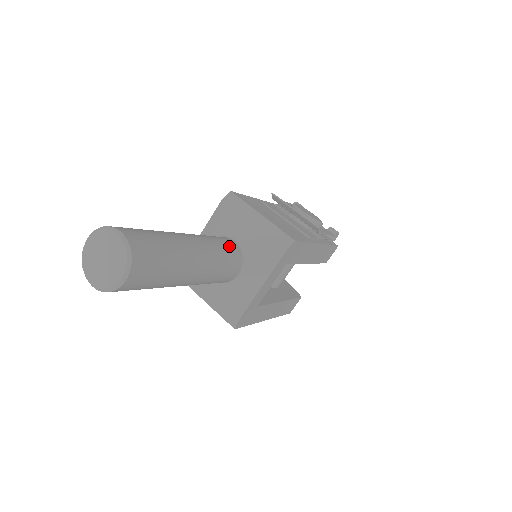
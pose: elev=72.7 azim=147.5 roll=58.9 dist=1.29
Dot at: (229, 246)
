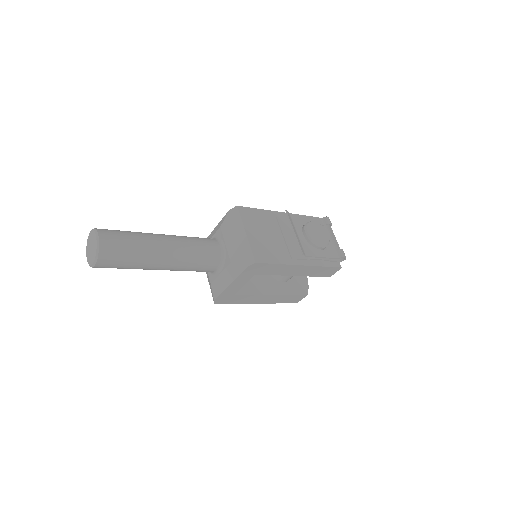
Dot at: (208, 250)
